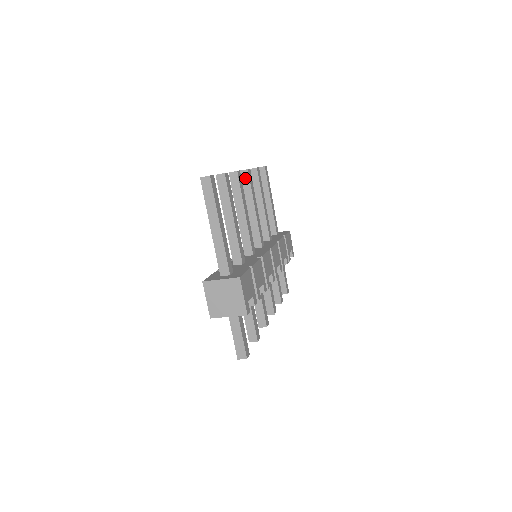
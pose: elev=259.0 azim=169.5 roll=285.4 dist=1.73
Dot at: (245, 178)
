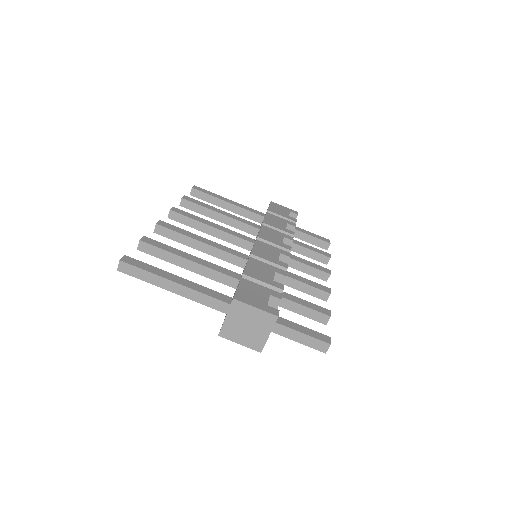
Dot at: (177, 218)
